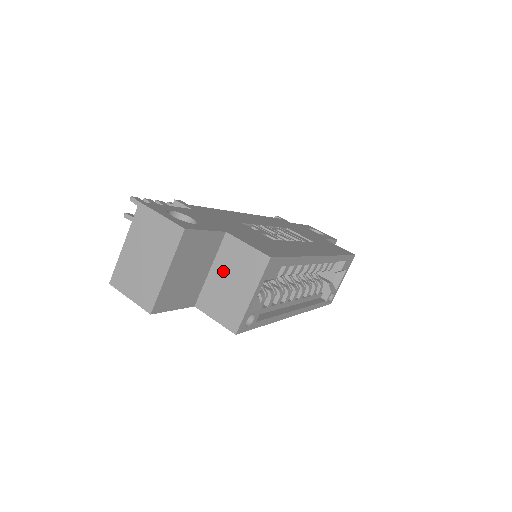
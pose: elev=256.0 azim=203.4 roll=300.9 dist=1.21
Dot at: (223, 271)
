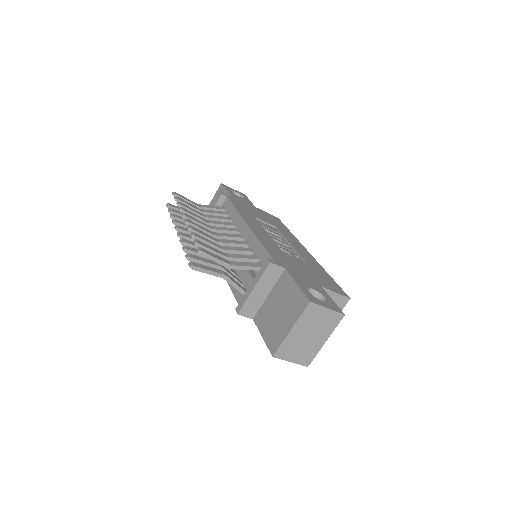
Dot at: occluded
